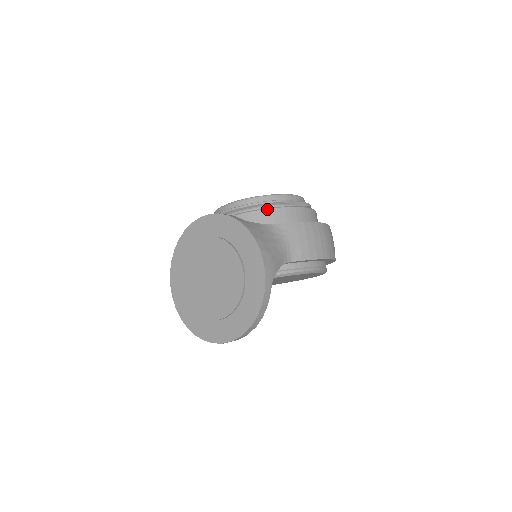
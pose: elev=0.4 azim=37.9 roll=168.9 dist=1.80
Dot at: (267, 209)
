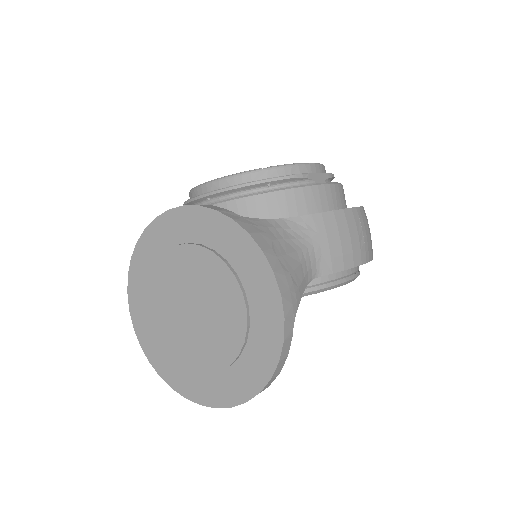
Dot at: (275, 191)
